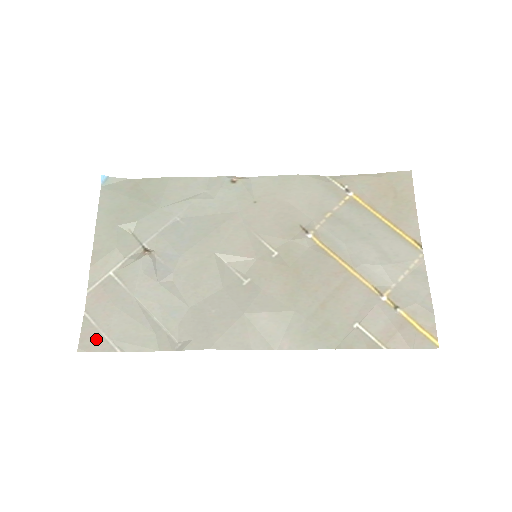
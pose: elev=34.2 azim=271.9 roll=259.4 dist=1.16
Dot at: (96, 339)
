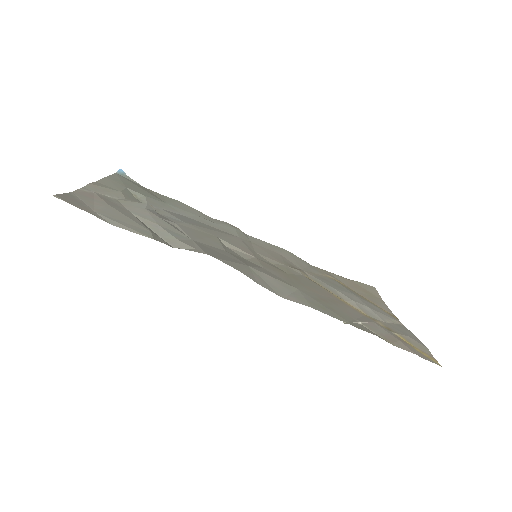
Dot at: (79, 204)
